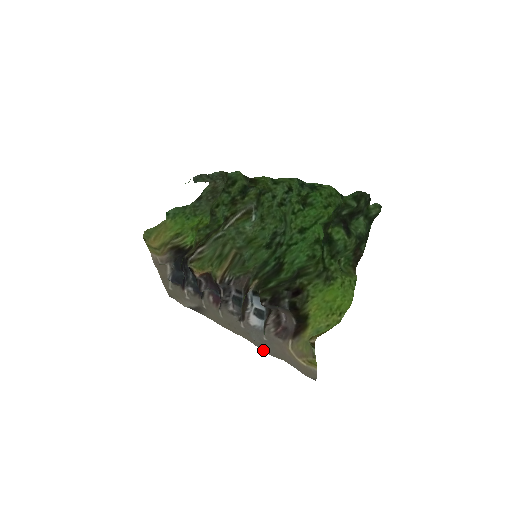
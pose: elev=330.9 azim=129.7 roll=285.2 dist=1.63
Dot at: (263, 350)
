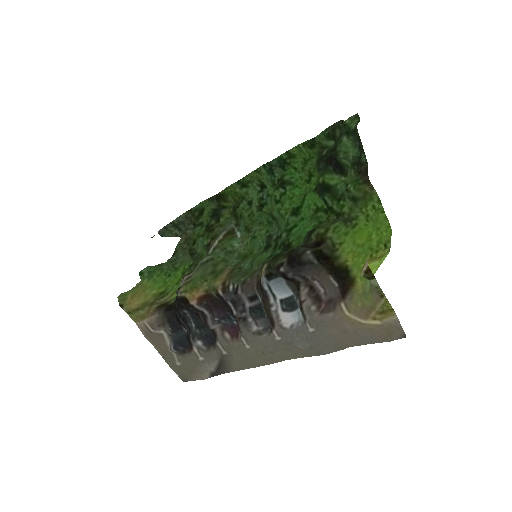
Dot at: (319, 354)
